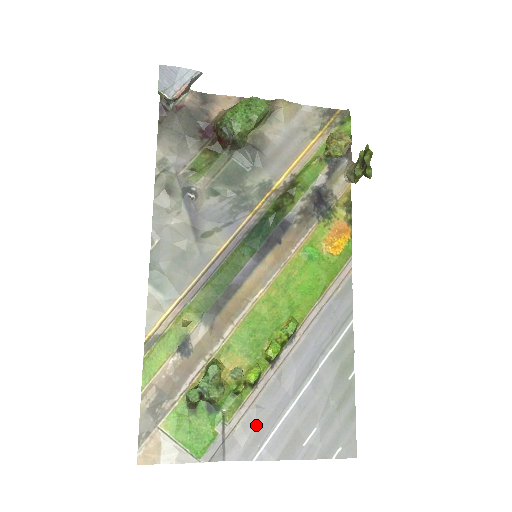
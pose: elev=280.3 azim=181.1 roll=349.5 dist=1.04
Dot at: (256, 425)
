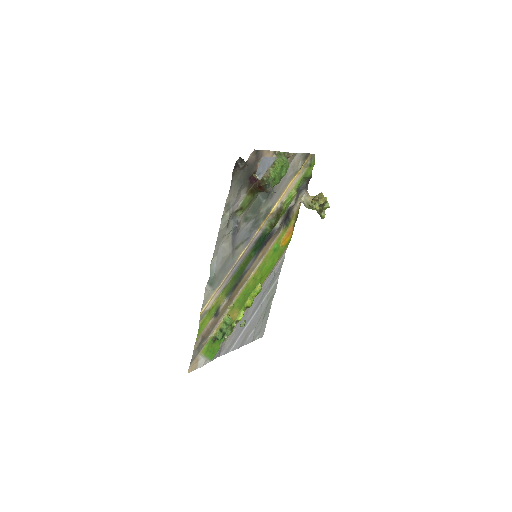
Dot at: (234, 337)
